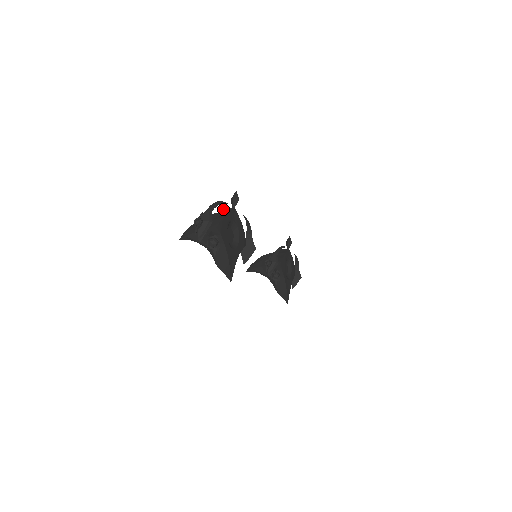
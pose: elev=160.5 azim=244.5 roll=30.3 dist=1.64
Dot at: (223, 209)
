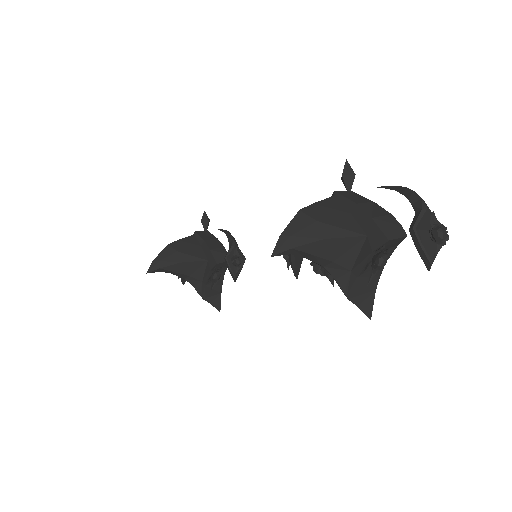
Dot at: (341, 193)
